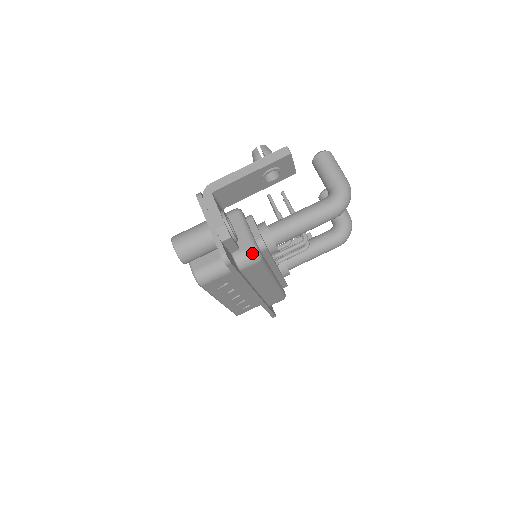
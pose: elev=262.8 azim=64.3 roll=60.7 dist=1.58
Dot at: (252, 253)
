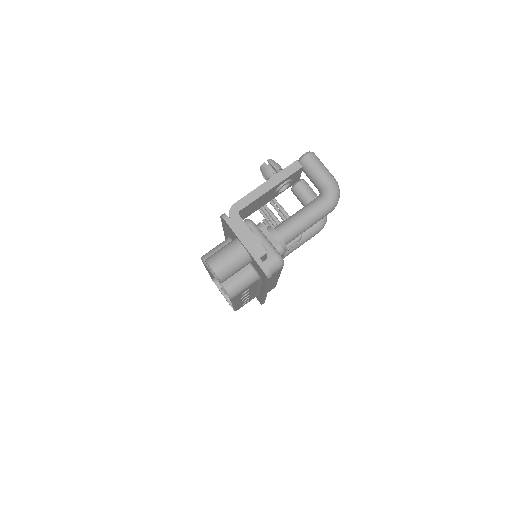
Dot at: (277, 261)
